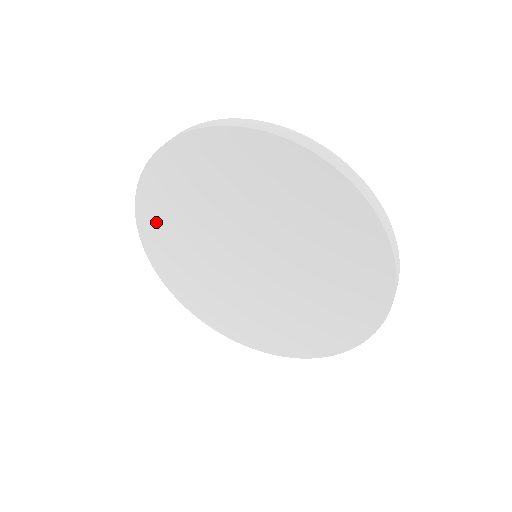
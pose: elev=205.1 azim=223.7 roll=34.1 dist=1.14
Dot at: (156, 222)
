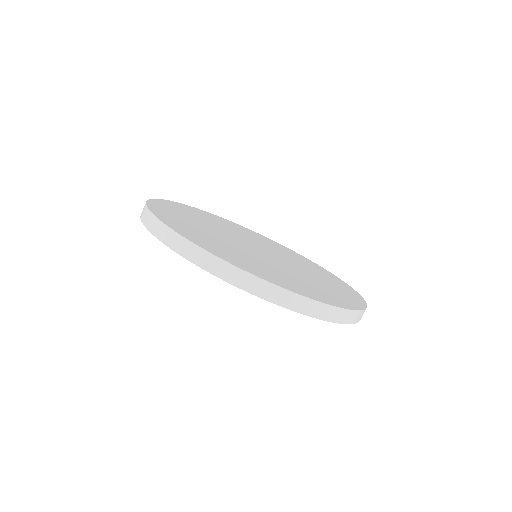
Dot at: occluded
